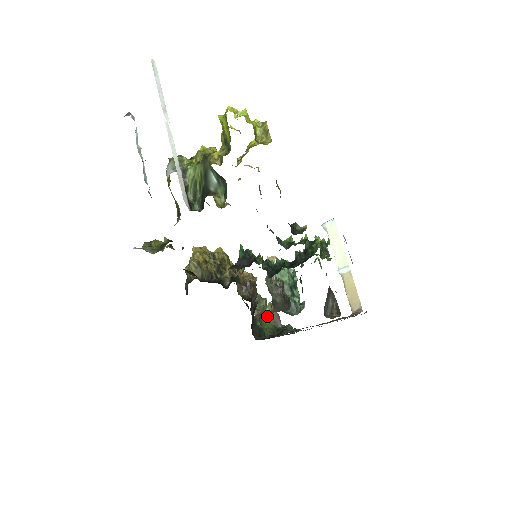
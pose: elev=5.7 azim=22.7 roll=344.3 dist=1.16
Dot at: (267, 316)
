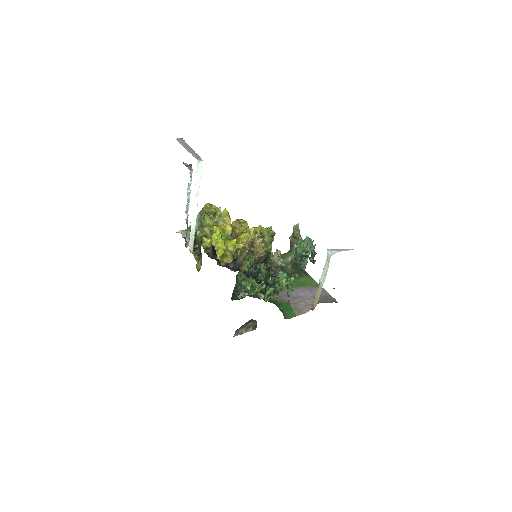
Dot at: (292, 251)
